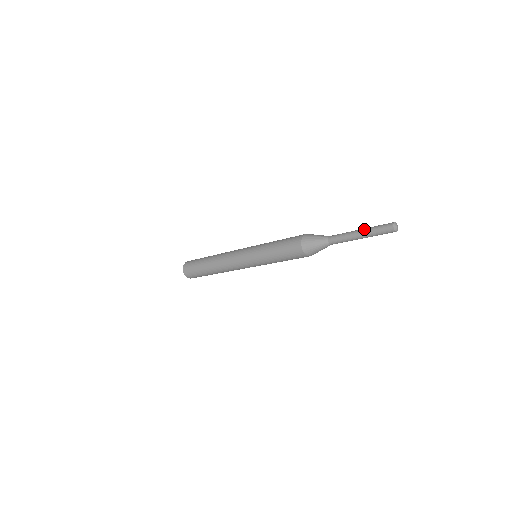
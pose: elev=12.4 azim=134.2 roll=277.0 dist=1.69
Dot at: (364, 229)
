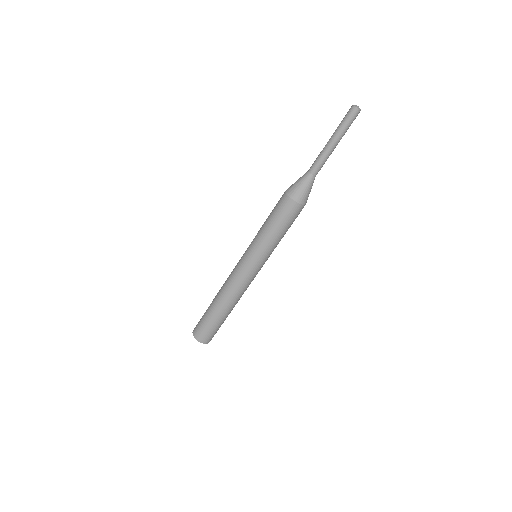
Dot at: occluded
